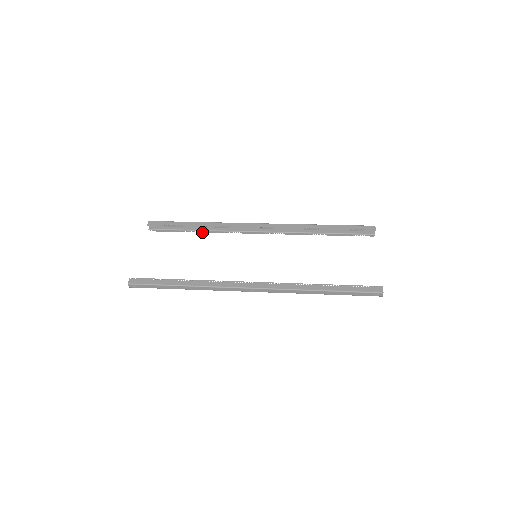
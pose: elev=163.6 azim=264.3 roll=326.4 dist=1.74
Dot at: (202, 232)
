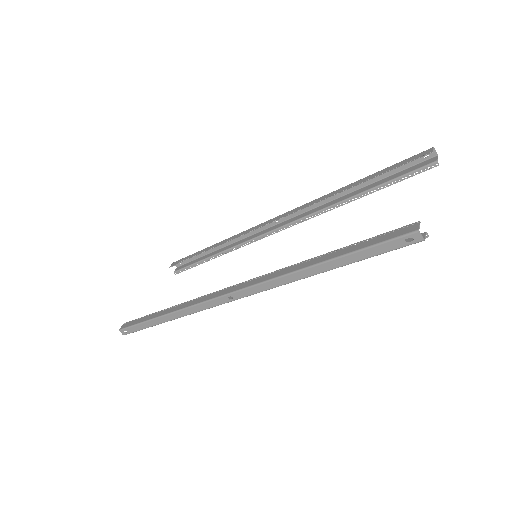
Dot at: occluded
